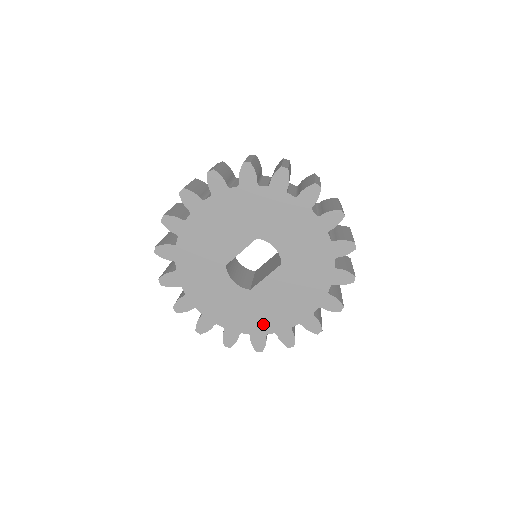
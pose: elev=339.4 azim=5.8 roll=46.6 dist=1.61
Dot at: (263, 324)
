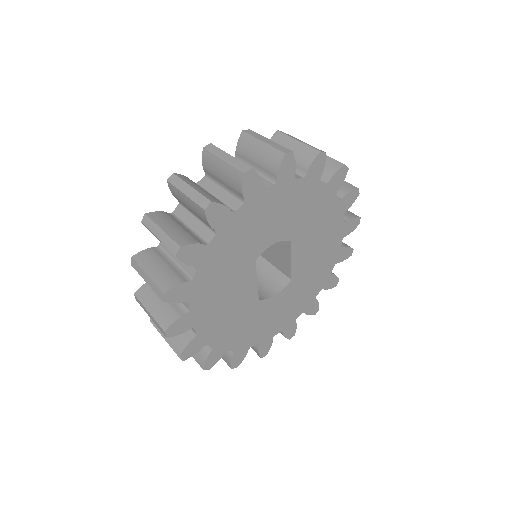
Dot at: (322, 274)
